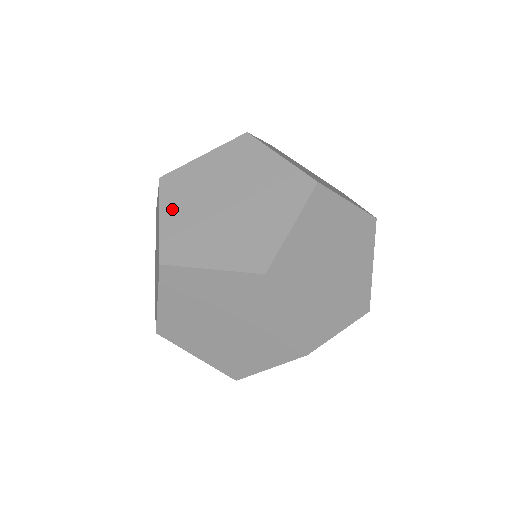
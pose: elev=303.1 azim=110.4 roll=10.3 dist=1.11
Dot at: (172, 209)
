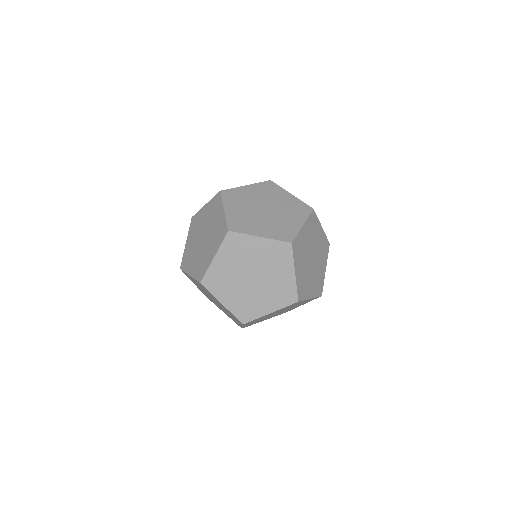
Dot at: (224, 296)
